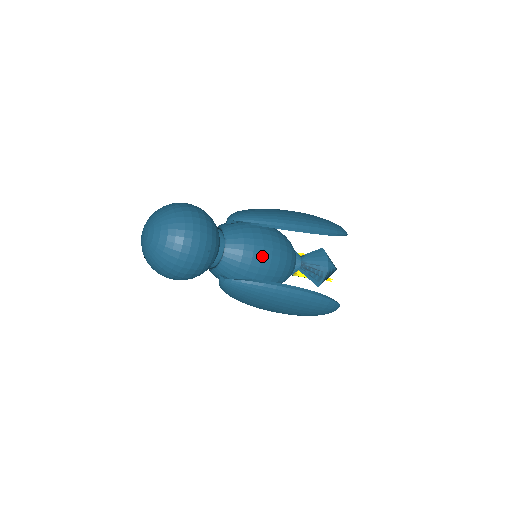
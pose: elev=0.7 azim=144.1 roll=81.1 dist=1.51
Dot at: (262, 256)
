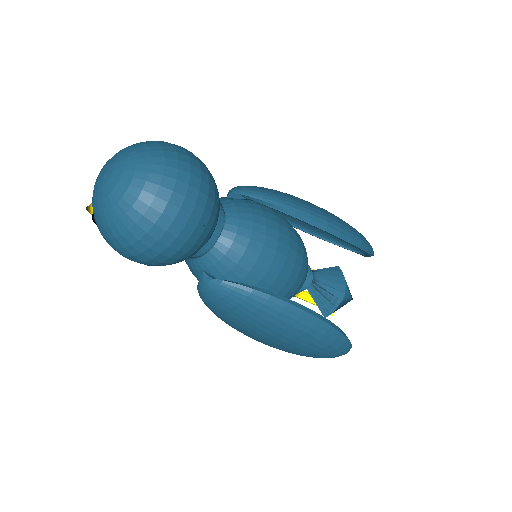
Dot at: (274, 254)
